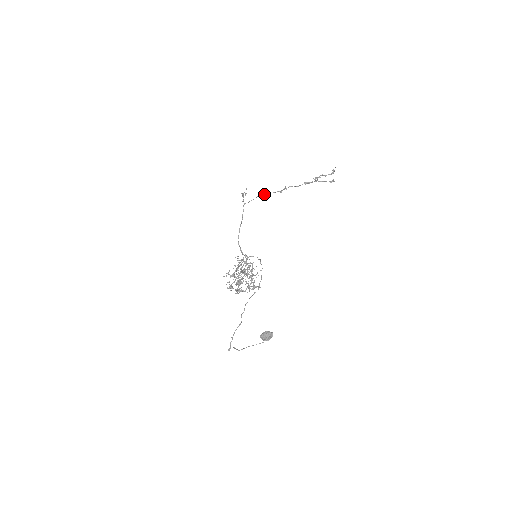
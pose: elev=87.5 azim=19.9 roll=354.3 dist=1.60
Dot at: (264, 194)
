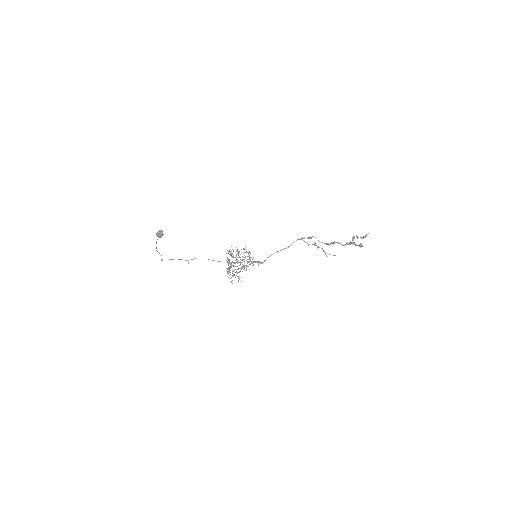
Dot at: occluded
